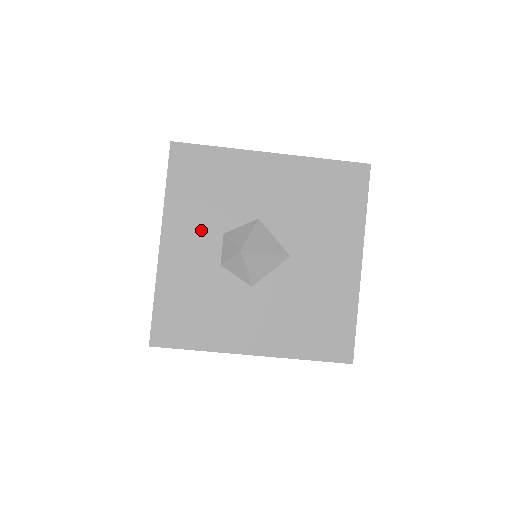
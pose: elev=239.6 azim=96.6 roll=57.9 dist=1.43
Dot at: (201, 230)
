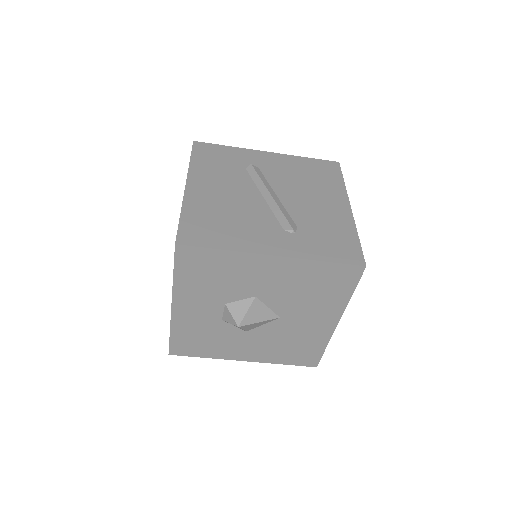
Dot at: (206, 301)
